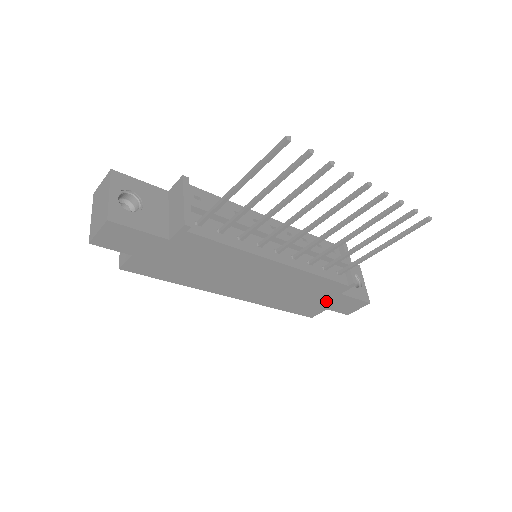
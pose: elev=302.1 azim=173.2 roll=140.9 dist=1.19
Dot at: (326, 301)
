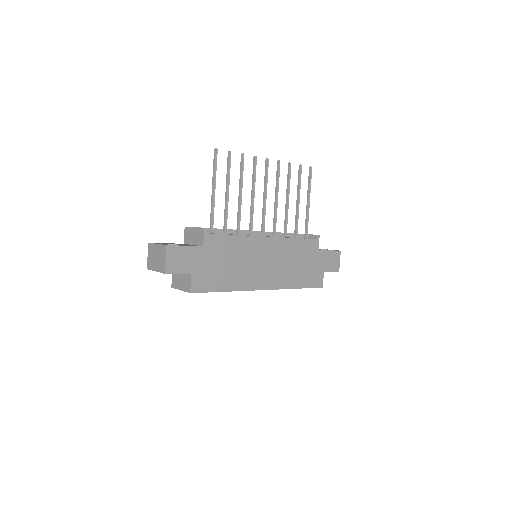
Dot at: (317, 263)
